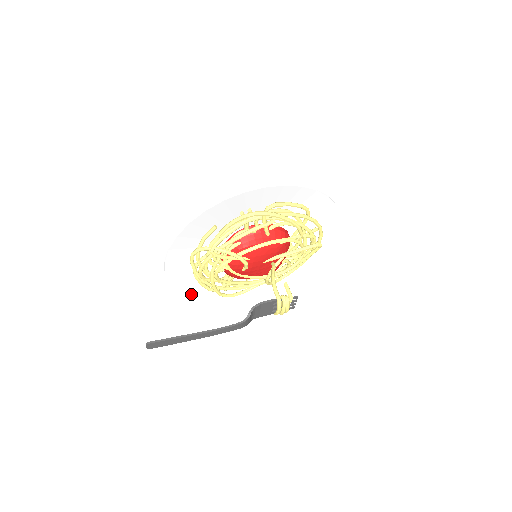
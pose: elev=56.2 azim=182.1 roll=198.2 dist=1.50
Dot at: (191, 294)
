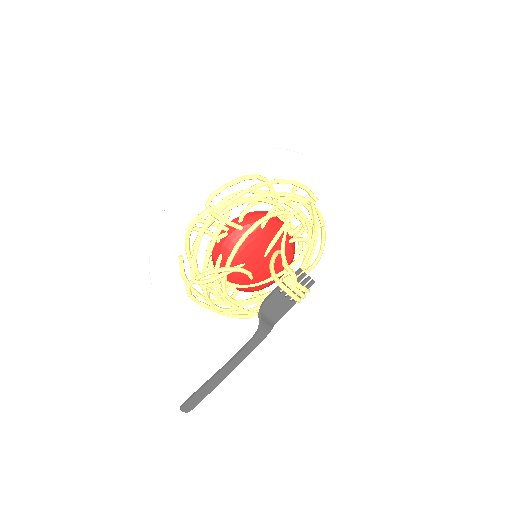
Dot at: (237, 332)
